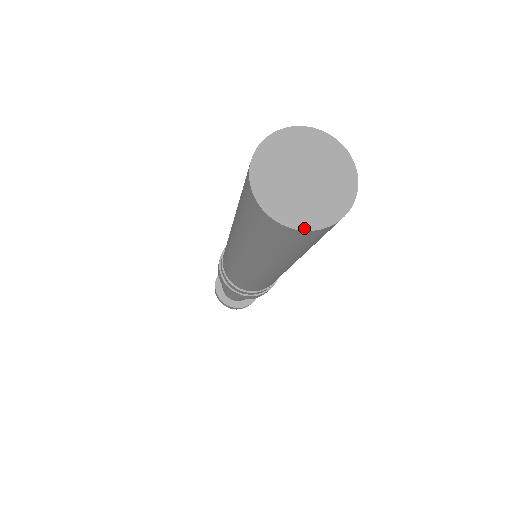
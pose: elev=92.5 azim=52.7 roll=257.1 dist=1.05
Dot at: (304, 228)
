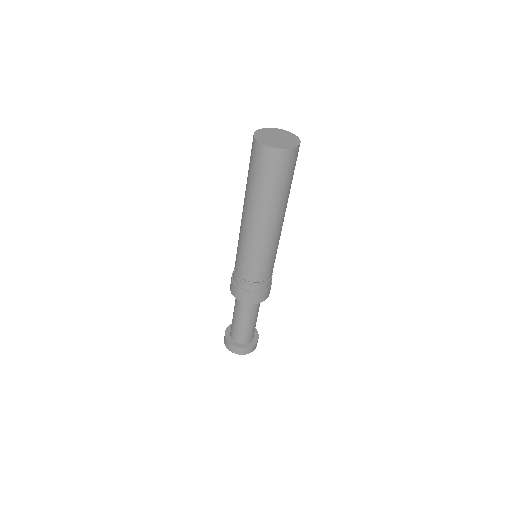
Dot at: (271, 146)
